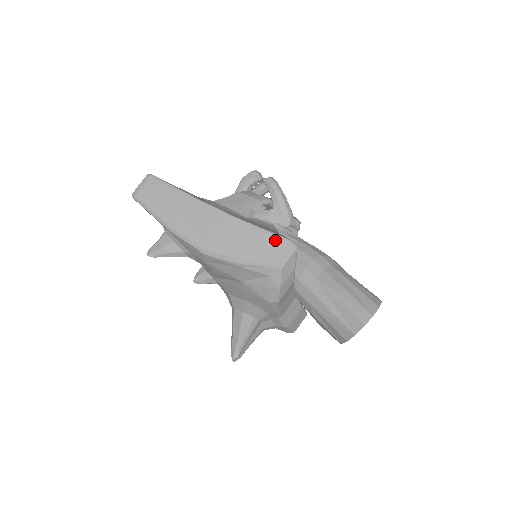
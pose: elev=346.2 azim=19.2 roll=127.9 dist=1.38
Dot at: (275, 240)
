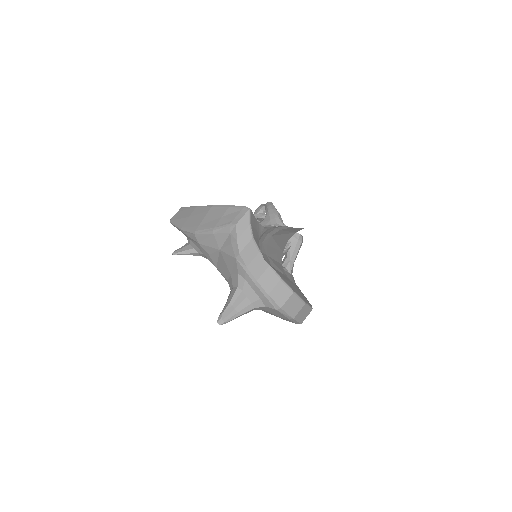
Dot at: (235, 209)
